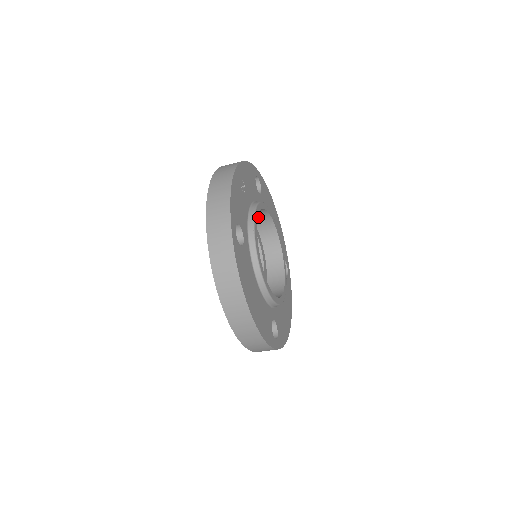
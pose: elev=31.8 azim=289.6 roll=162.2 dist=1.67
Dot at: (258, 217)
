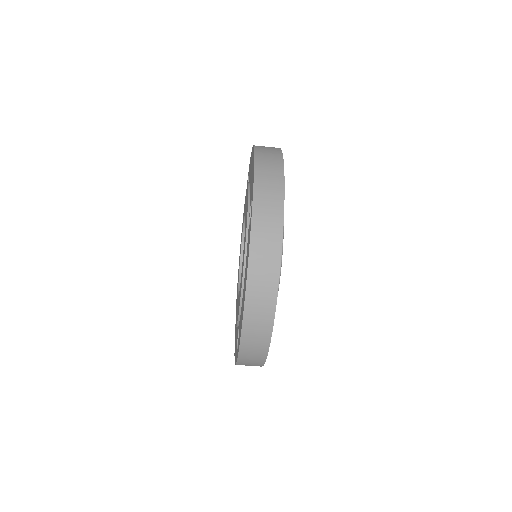
Dot at: occluded
